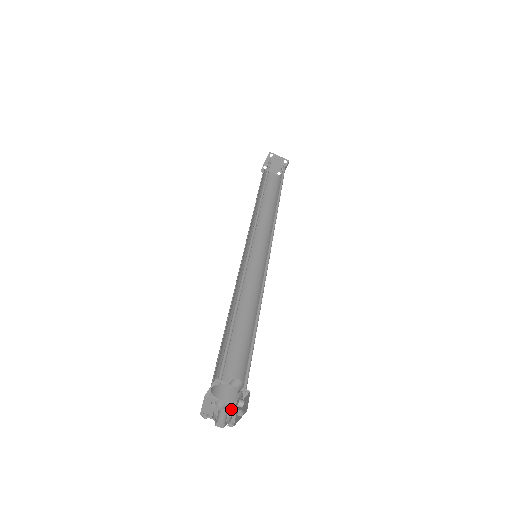
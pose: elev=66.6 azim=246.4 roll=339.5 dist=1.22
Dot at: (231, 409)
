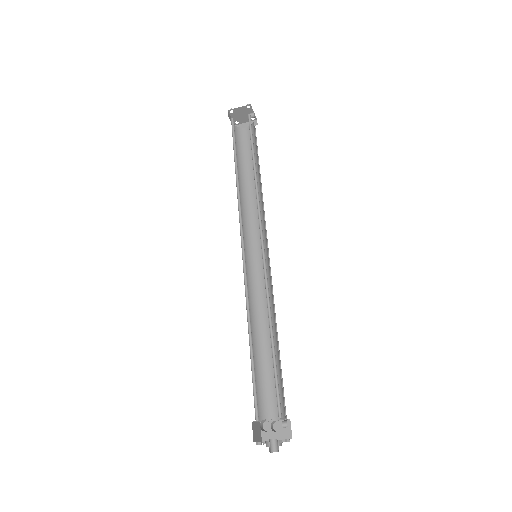
Dot at: occluded
